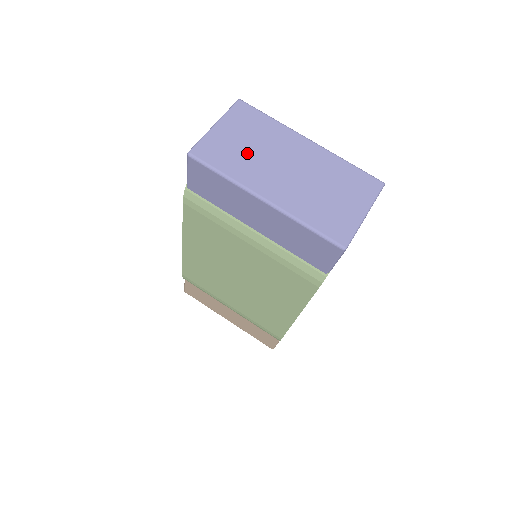
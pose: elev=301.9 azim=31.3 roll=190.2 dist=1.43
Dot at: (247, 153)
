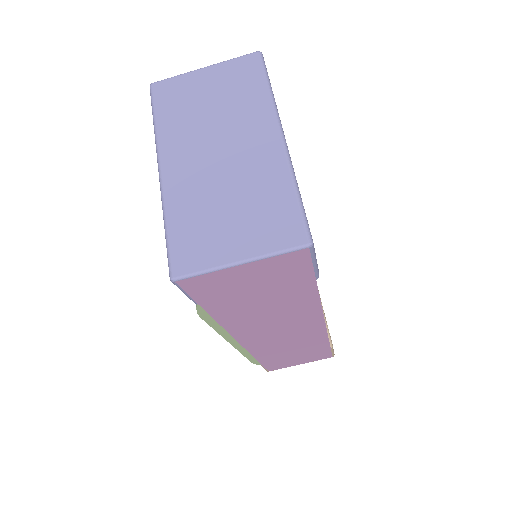
Dot at: (199, 113)
